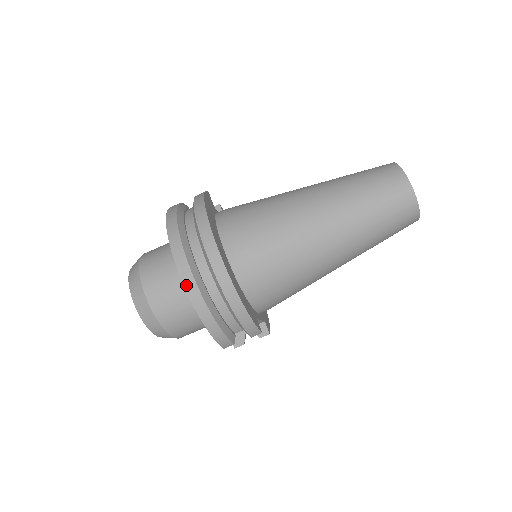
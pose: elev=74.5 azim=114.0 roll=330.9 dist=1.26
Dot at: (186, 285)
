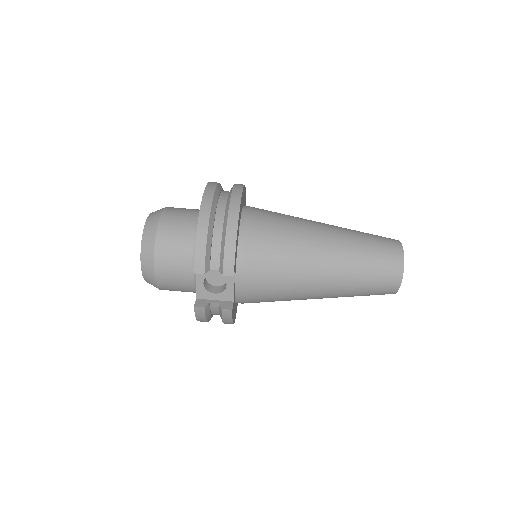
Dot at: (204, 197)
